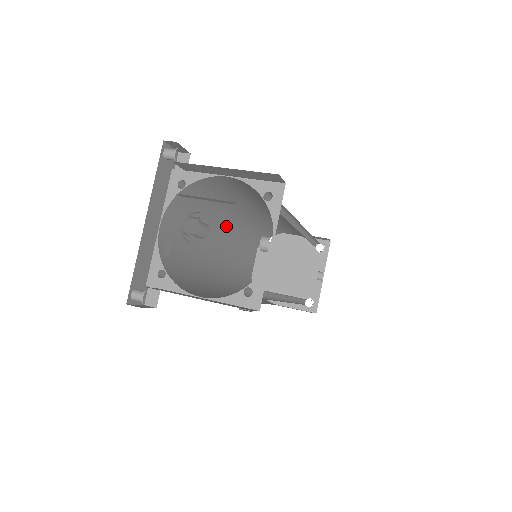
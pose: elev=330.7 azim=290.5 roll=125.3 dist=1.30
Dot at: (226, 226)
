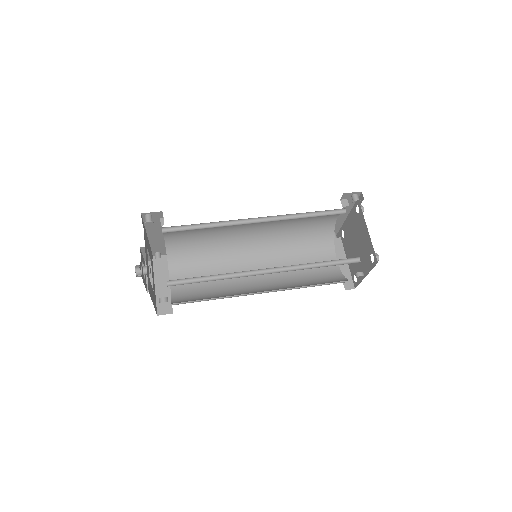
Dot at: occluded
